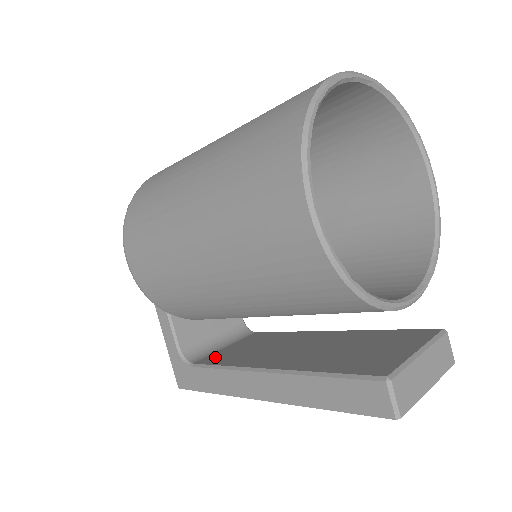
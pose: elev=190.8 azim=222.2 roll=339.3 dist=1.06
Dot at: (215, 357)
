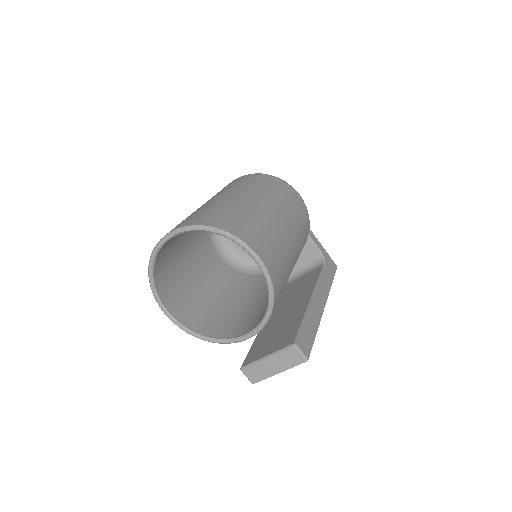
Dot at: (286, 287)
